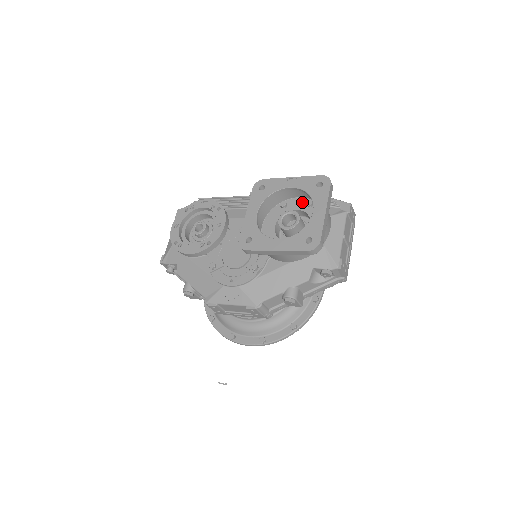
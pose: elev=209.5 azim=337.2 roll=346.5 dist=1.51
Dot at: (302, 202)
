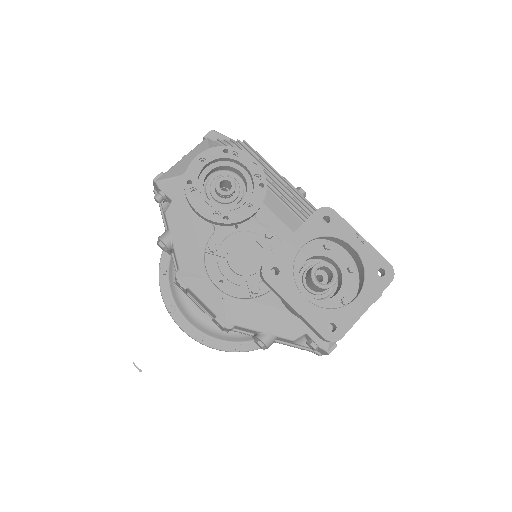
Dot at: (346, 259)
